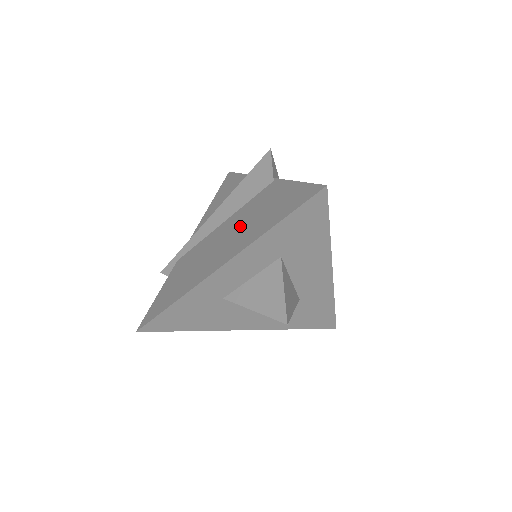
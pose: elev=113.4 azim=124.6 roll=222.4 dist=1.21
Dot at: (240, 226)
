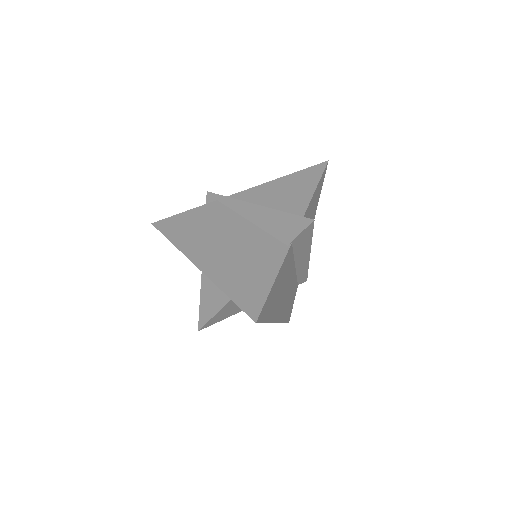
Dot at: (237, 249)
